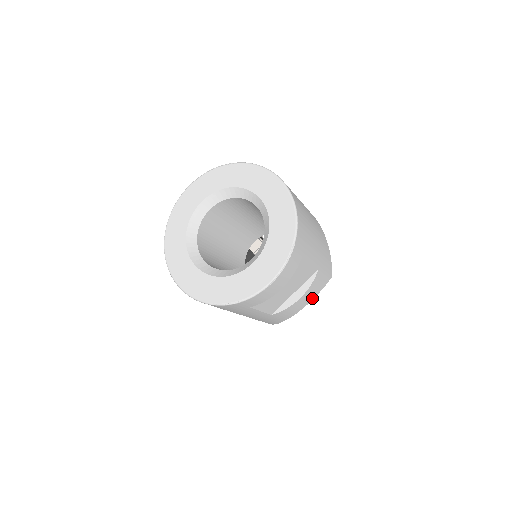
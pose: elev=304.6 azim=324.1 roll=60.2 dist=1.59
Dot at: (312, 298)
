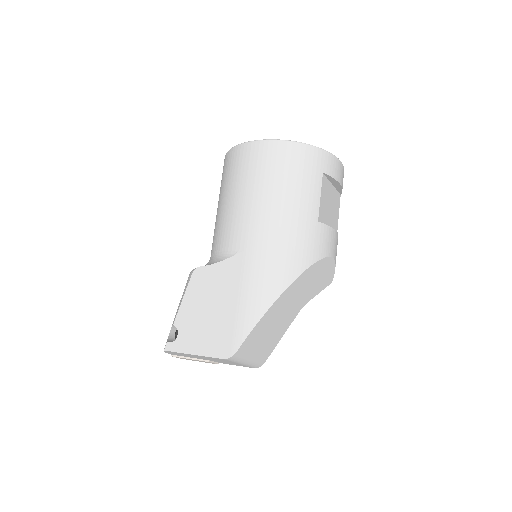
Dot at: (334, 257)
